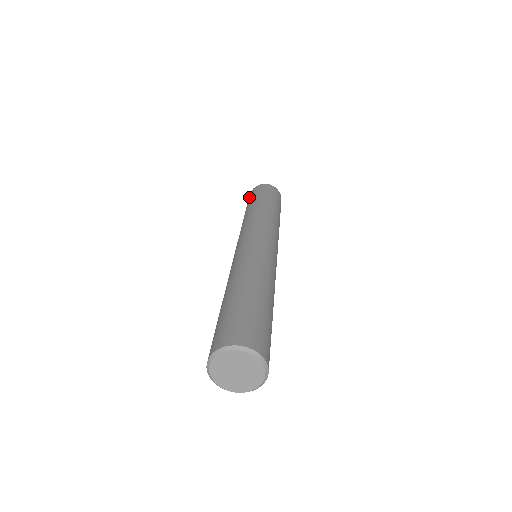
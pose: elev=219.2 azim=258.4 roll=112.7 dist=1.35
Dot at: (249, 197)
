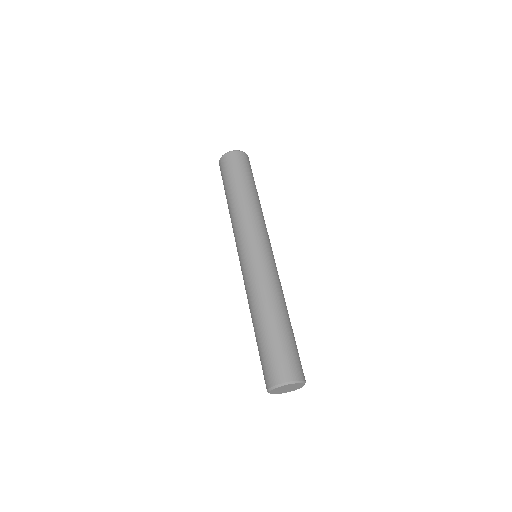
Dot at: (221, 175)
